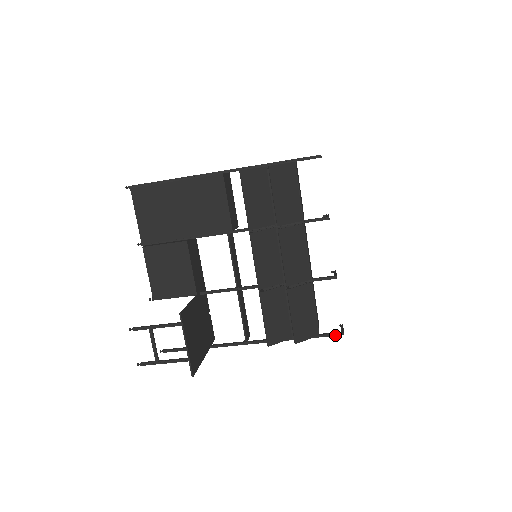
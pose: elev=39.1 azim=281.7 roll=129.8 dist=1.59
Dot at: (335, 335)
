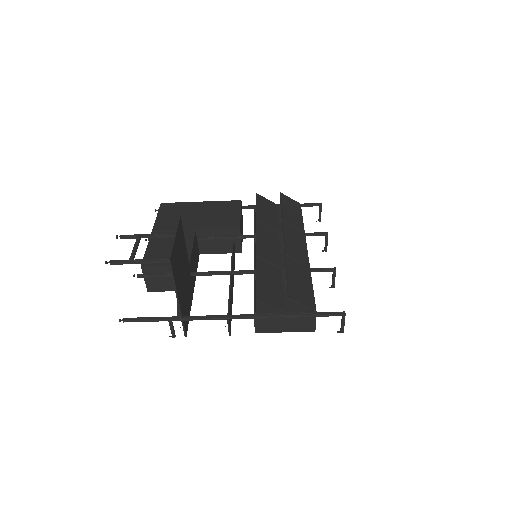
Dot at: (335, 313)
